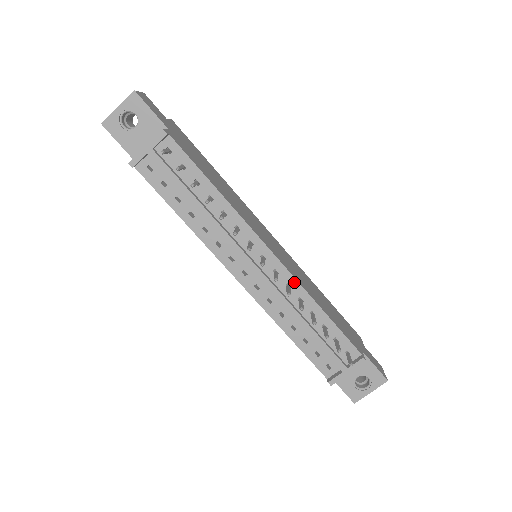
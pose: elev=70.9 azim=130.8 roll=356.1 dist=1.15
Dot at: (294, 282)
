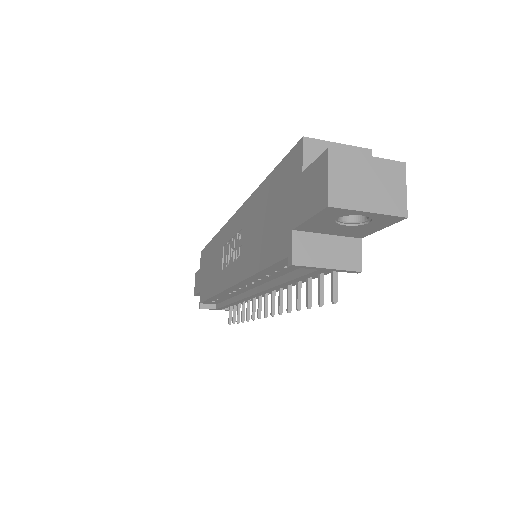
Dot at: occluded
